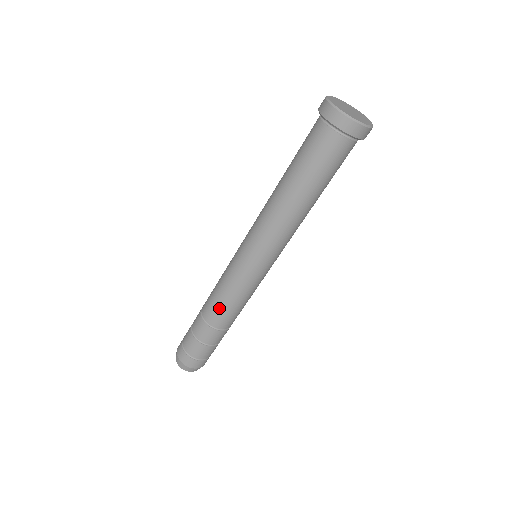
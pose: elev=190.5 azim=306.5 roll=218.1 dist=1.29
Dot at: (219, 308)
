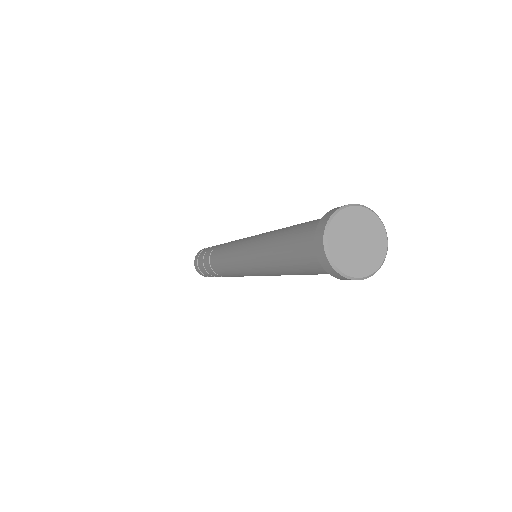
Dot at: (222, 273)
